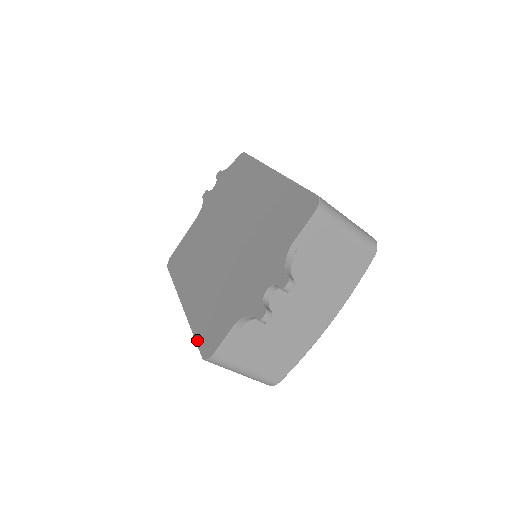
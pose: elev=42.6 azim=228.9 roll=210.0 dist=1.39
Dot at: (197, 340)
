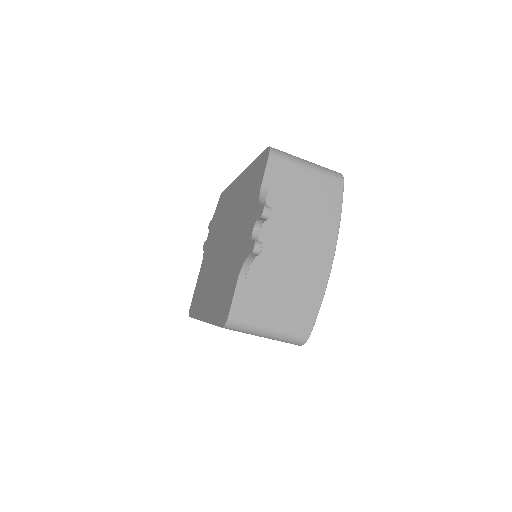
Dot at: (216, 323)
